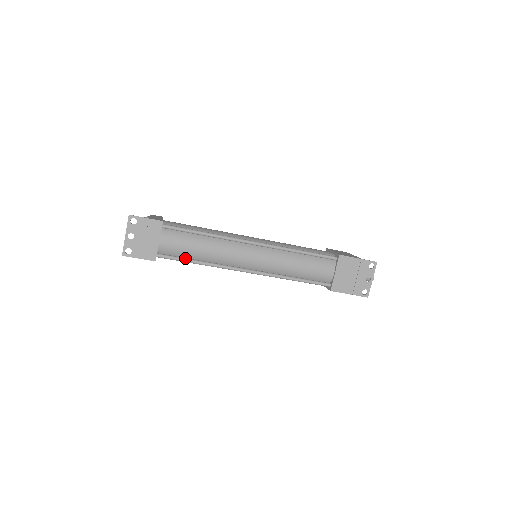
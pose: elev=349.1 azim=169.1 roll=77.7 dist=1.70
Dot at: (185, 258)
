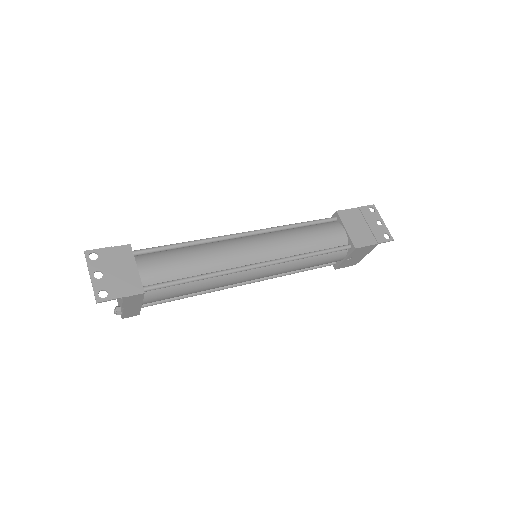
Dot at: (179, 279)
